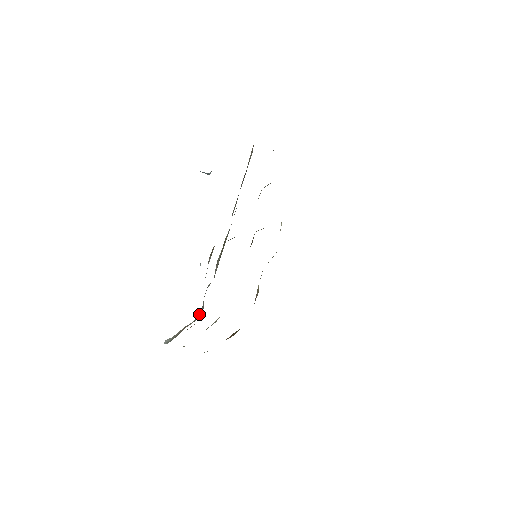
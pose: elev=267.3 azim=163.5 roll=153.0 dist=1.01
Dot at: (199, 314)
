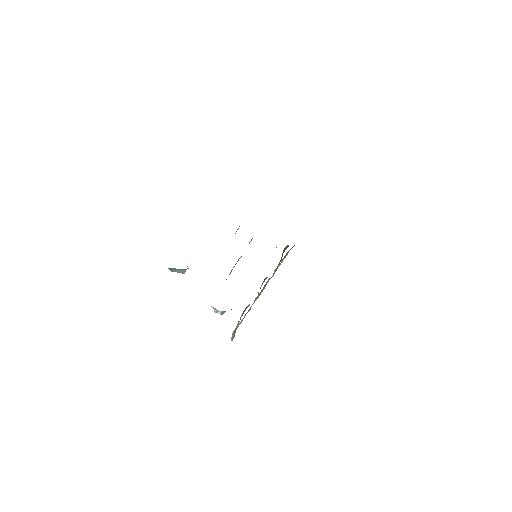
Dot at: (238, 322)
